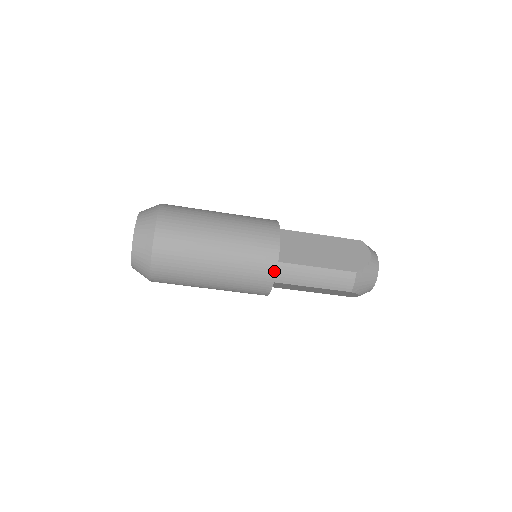
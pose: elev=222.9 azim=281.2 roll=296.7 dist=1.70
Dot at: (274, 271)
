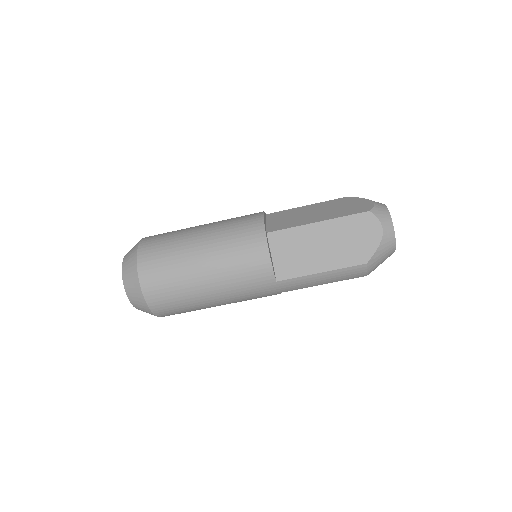
Dot at: (276, 288)
